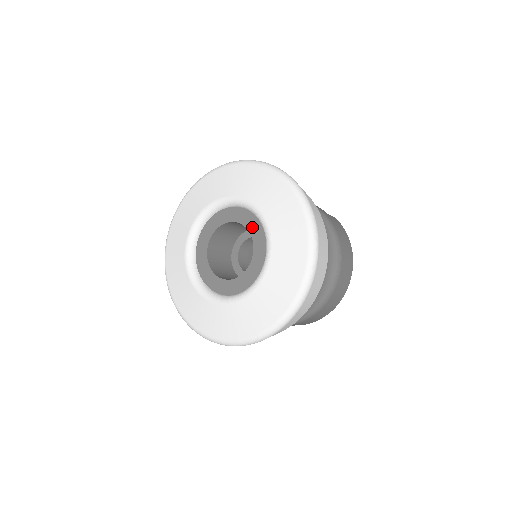
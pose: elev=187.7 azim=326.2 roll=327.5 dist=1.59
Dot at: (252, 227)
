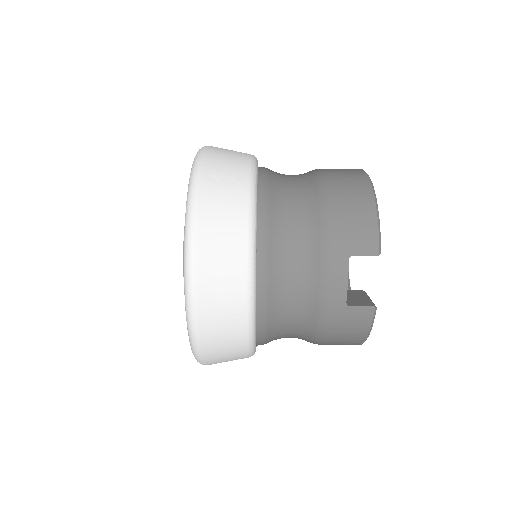
Dot at: occluded
